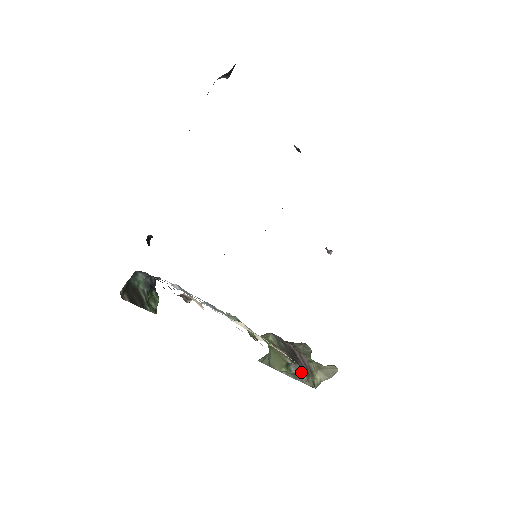
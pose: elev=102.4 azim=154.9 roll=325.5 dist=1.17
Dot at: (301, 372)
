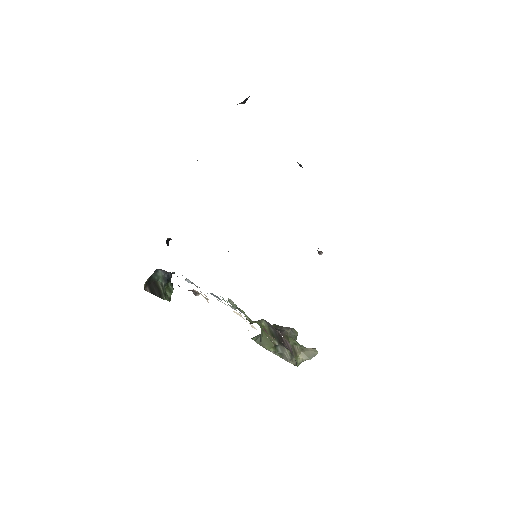
Dot at: (286, 353)
